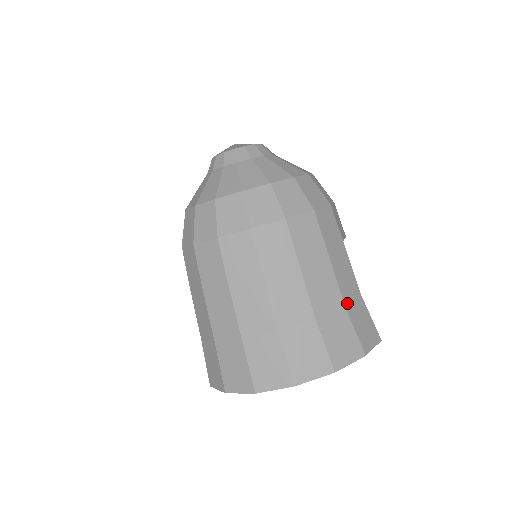
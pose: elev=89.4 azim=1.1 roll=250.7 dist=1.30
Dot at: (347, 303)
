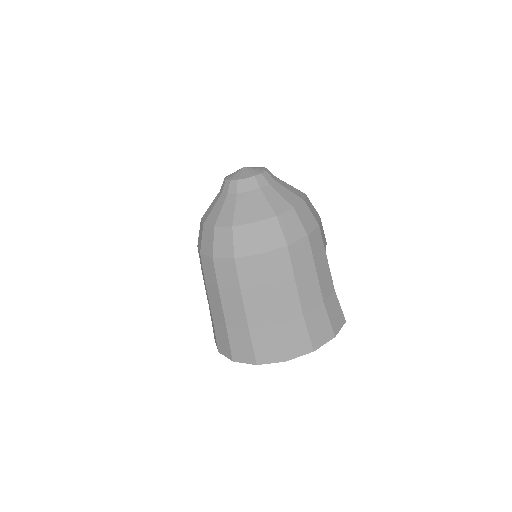
Dot at: (325, 301)
